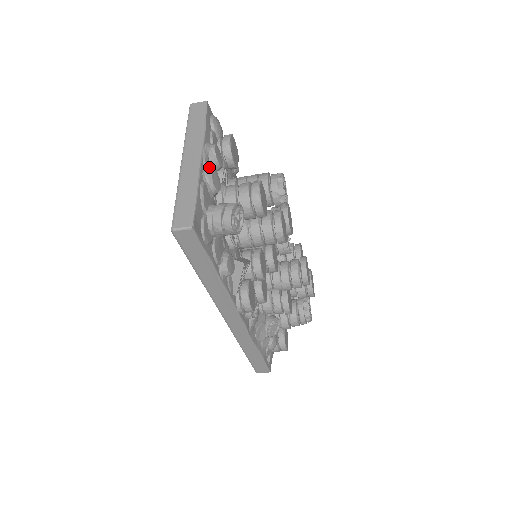
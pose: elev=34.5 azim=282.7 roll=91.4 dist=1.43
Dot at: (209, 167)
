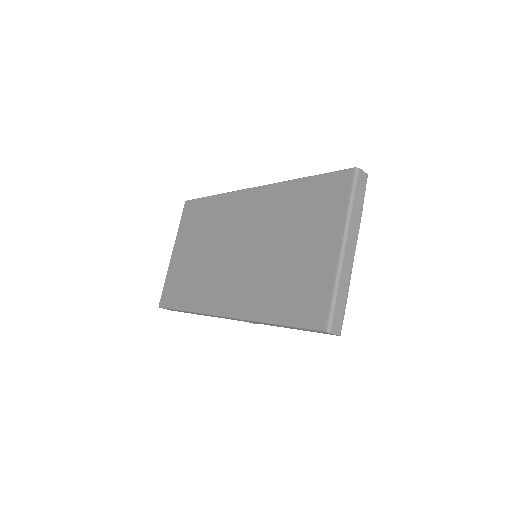
Dot at: occluded
